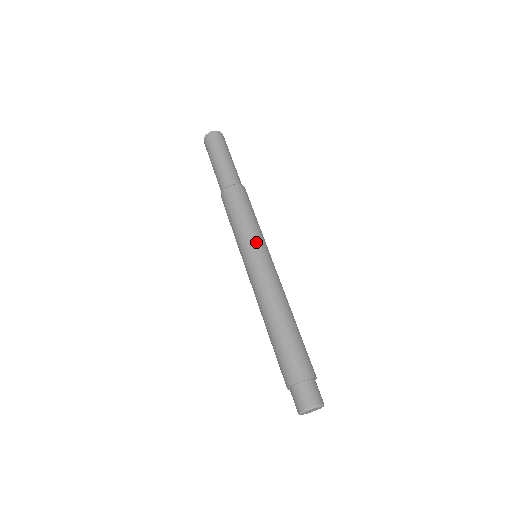
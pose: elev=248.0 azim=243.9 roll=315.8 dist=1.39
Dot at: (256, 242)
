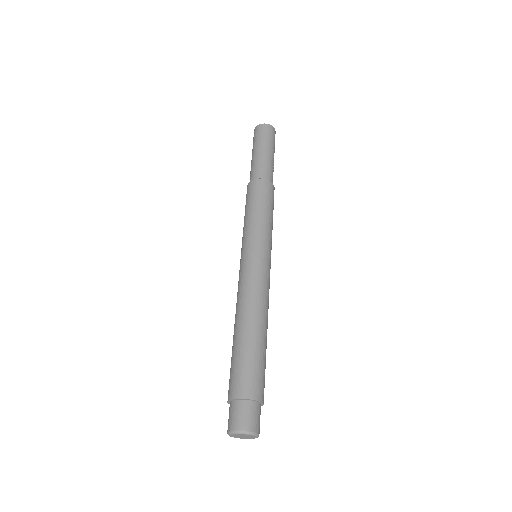
Dot at: (259, 241)
